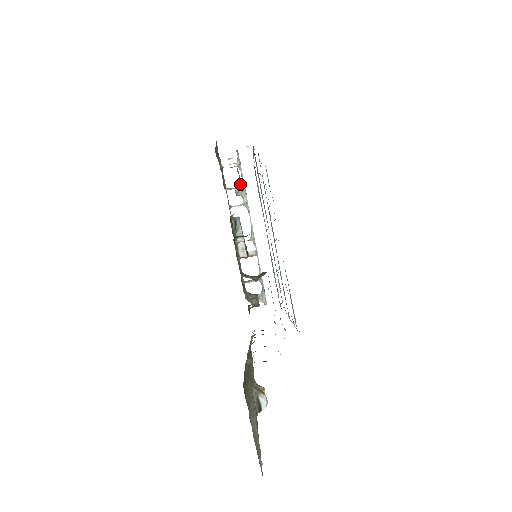
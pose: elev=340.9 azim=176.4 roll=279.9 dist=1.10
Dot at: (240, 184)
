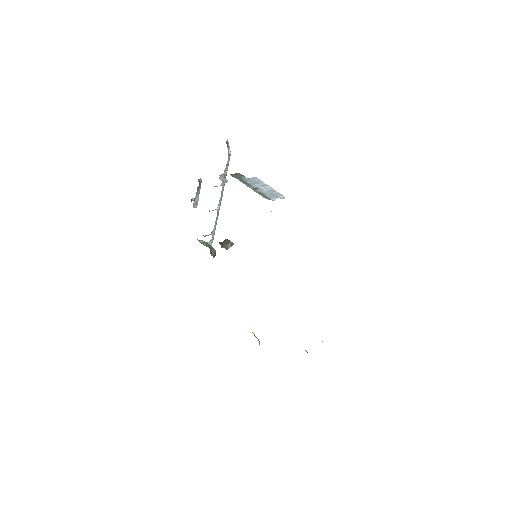
Dot at: (225, 171)
